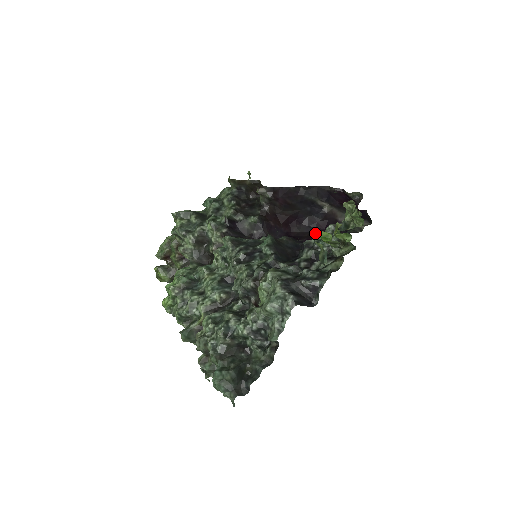
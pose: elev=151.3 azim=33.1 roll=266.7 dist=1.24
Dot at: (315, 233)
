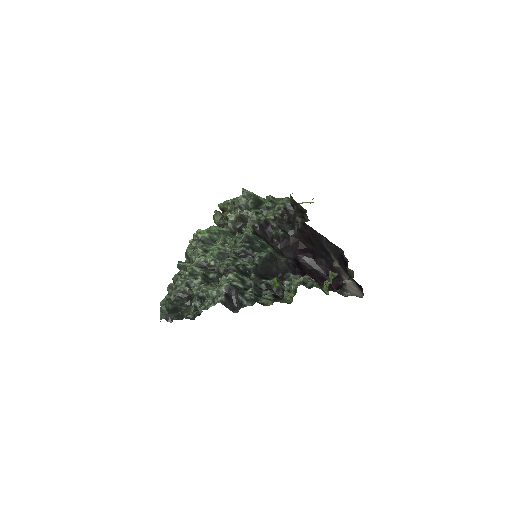
Dot at: (316, 272)
